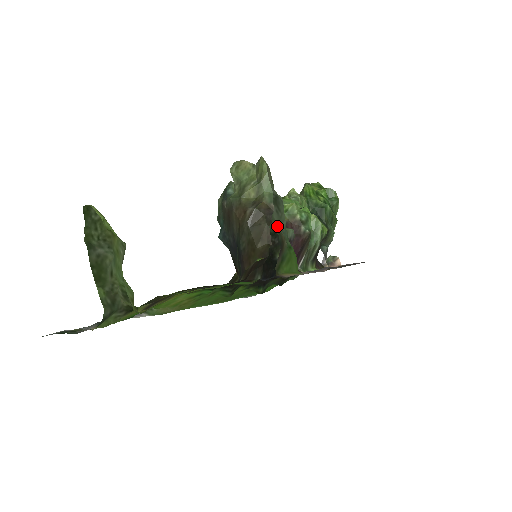
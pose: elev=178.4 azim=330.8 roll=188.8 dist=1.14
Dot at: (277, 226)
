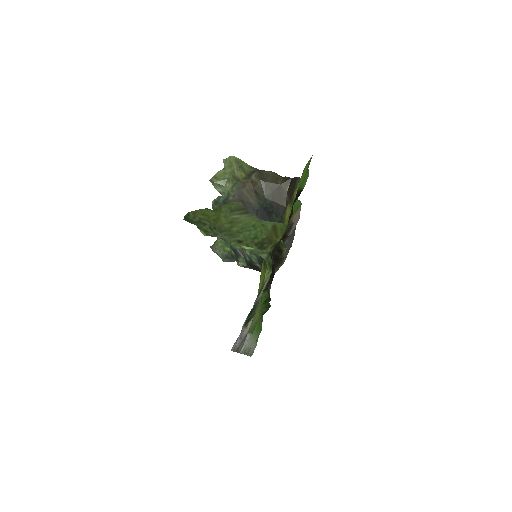
Dot at: occluded
